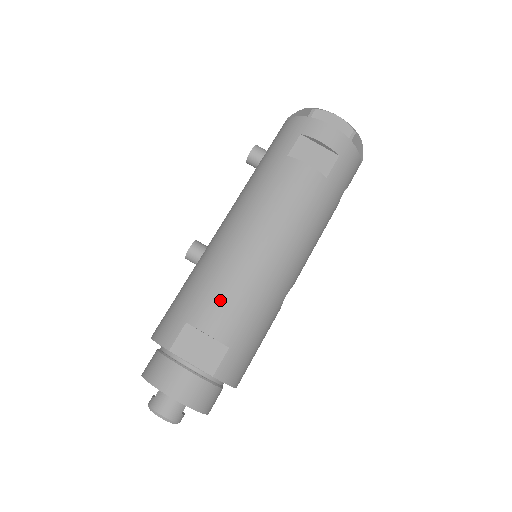
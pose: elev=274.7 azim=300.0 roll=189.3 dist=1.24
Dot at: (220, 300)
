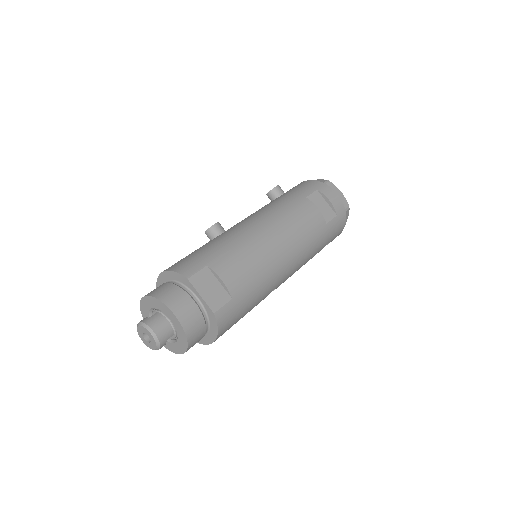
Dot at: (238, 261)
